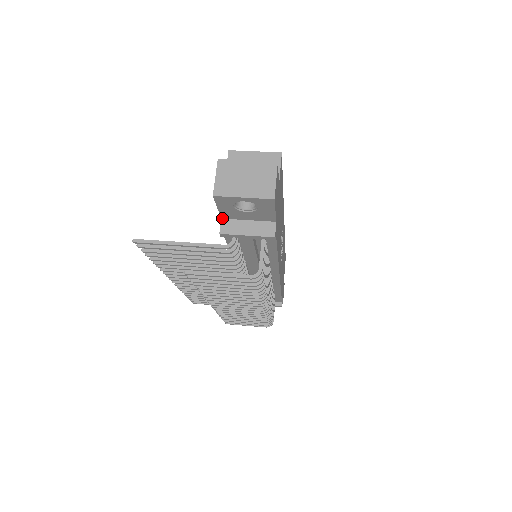
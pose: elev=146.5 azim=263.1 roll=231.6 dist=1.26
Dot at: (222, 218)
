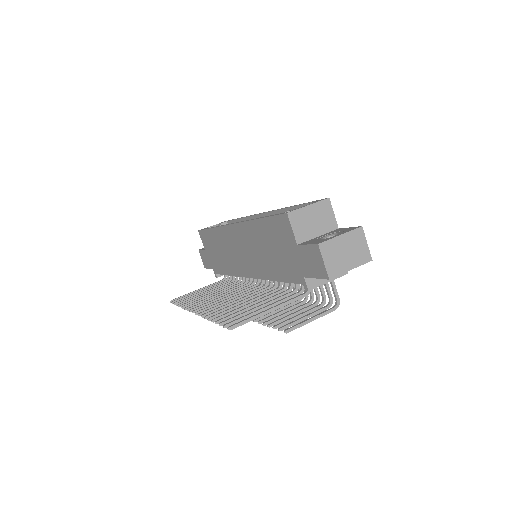
Dot at: (305, 277)
